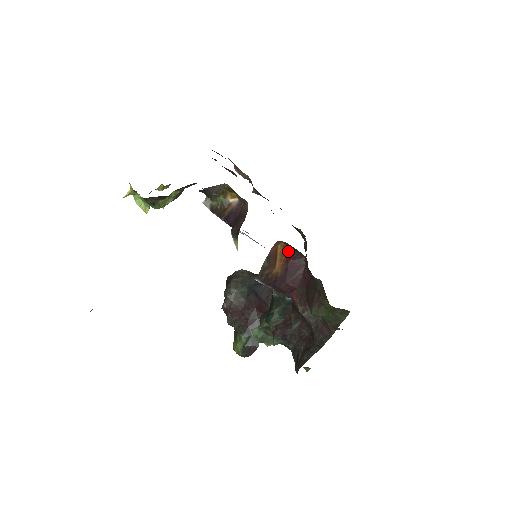
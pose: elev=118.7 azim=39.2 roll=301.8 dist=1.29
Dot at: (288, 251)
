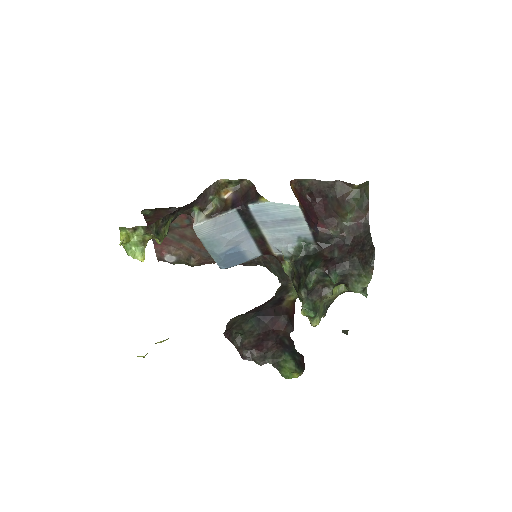
Dot at: (297, 193)
